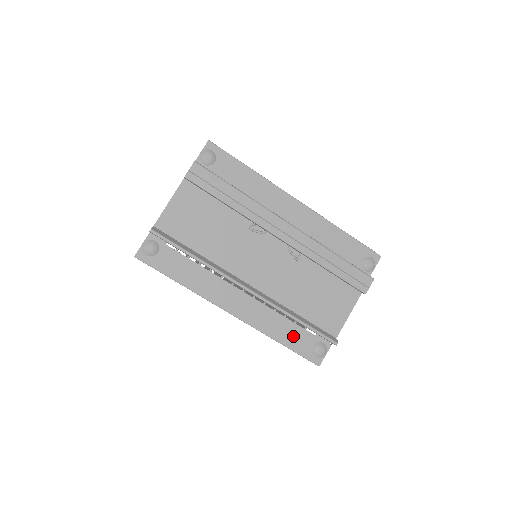
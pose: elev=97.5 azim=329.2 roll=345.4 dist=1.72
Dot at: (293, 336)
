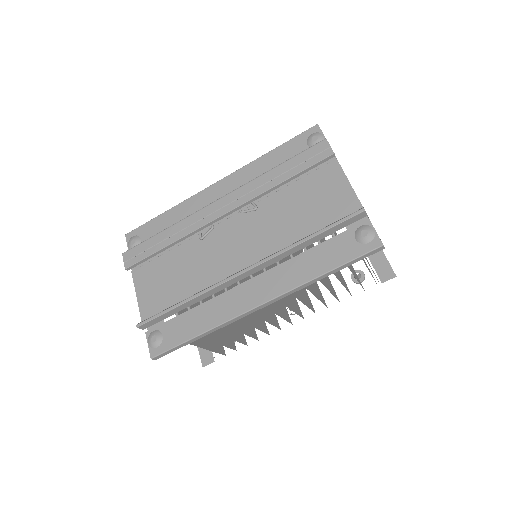
Dot at: (328, 255)
